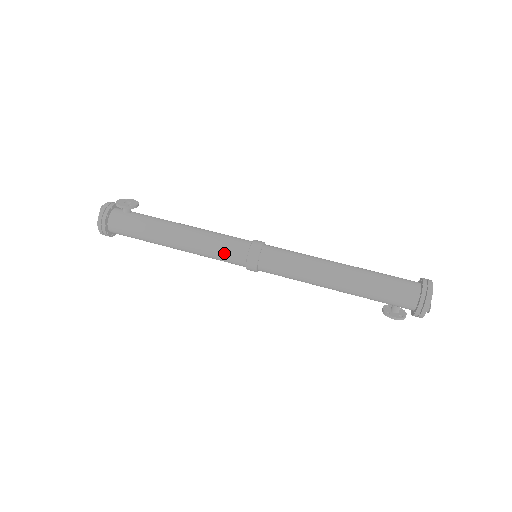
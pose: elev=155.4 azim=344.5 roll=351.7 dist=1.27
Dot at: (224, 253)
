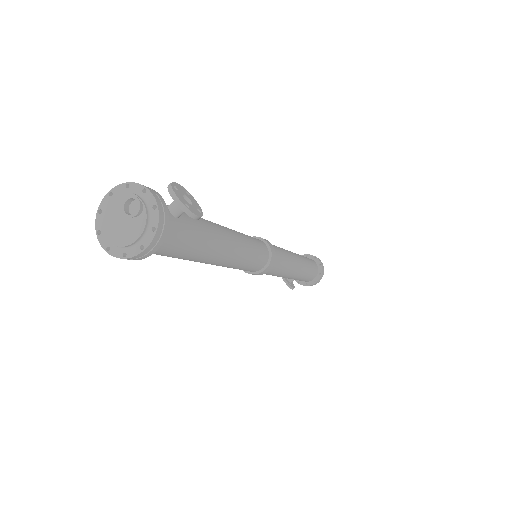
Dot at: (252, 265)
